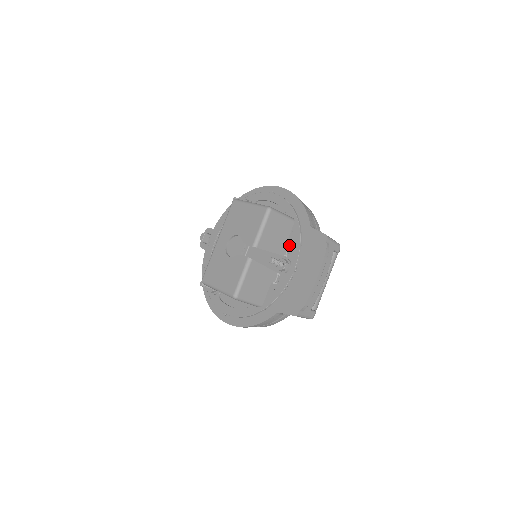
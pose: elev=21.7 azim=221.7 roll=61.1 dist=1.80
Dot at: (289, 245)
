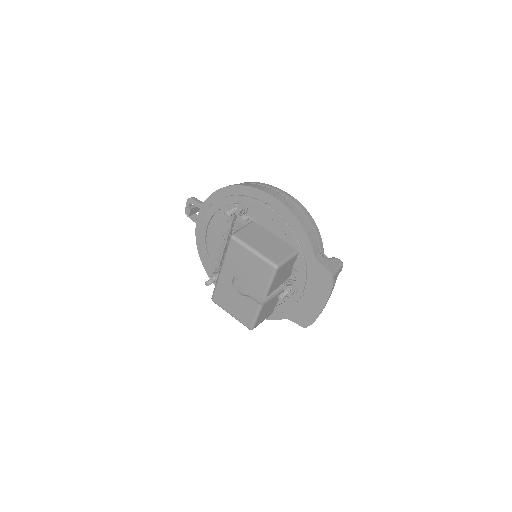
Dot at: (293, 266)
